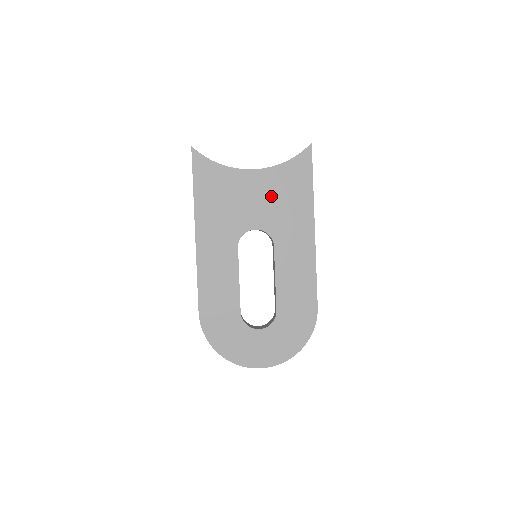
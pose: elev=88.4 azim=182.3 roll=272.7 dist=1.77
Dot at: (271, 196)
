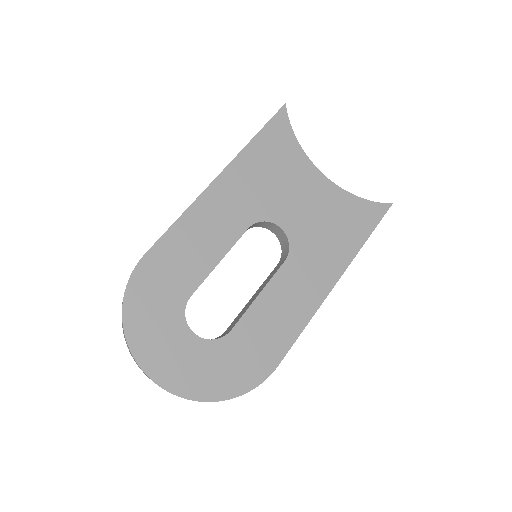
Dot at: (321, 212)
